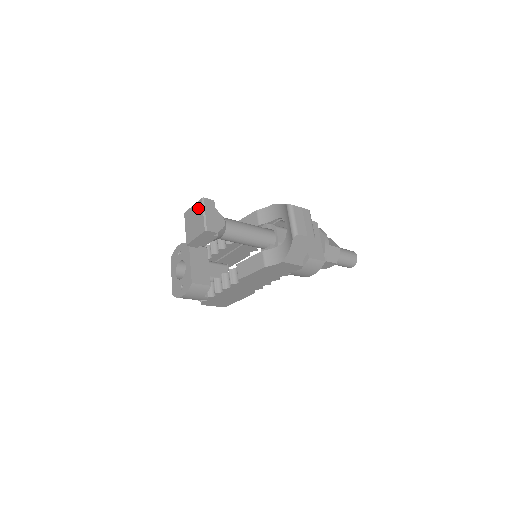
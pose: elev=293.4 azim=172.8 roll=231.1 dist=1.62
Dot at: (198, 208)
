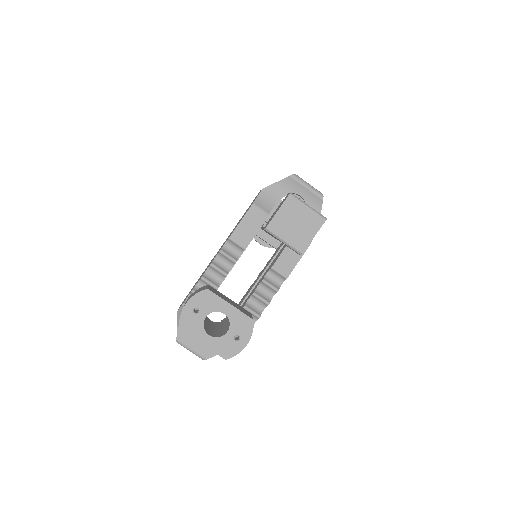
Dot at: (292, 207)
